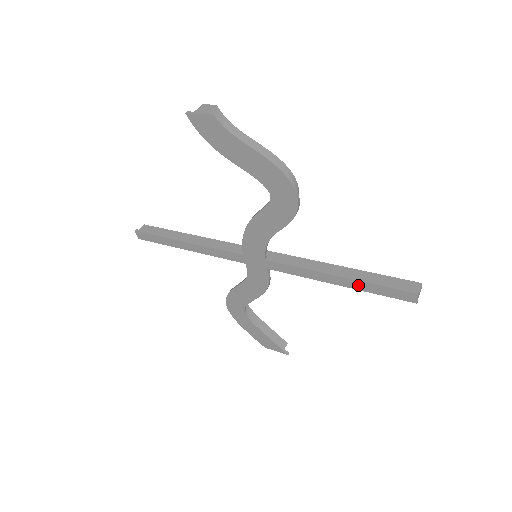
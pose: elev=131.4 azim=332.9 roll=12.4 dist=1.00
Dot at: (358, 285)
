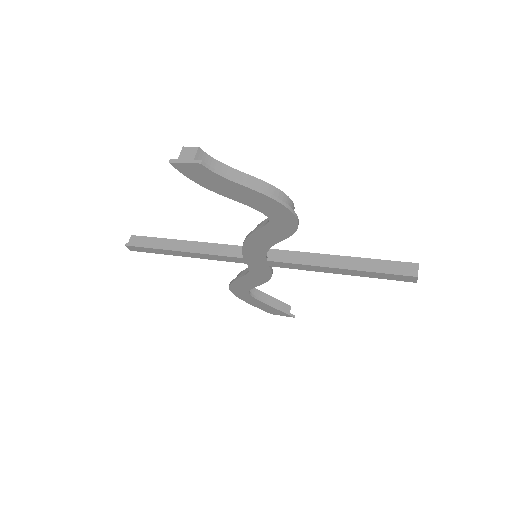
Dot at: (360, 274)
